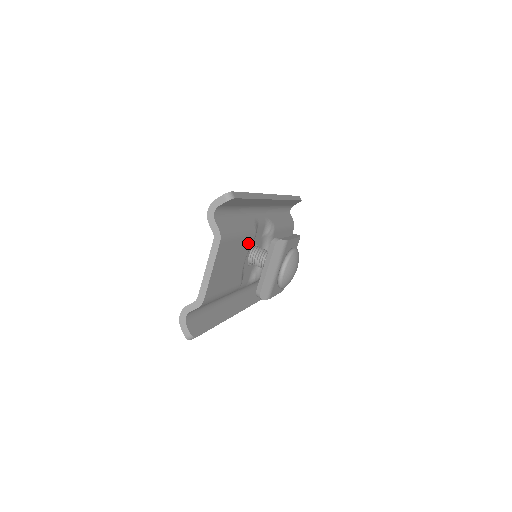
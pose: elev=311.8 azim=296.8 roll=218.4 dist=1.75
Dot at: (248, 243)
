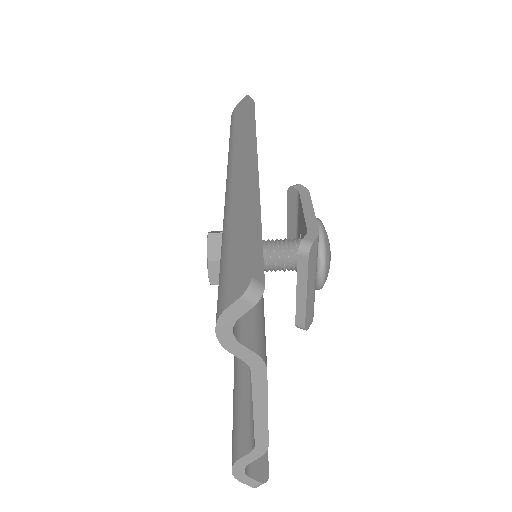
Dot at: occluded
